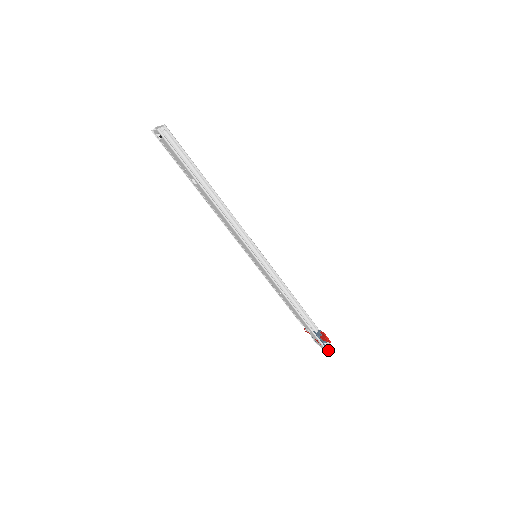
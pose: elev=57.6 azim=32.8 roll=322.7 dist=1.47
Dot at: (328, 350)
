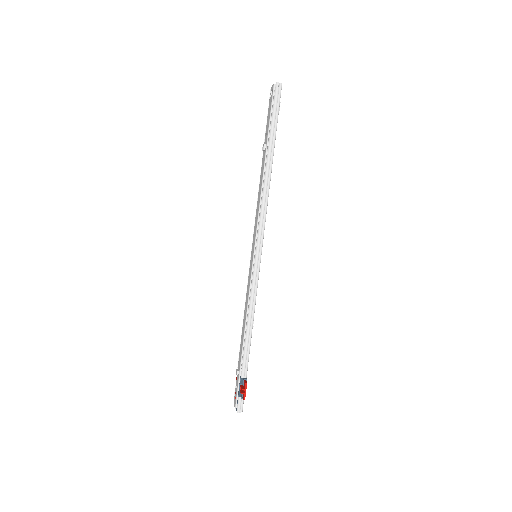
Dot at: (237, 410)
